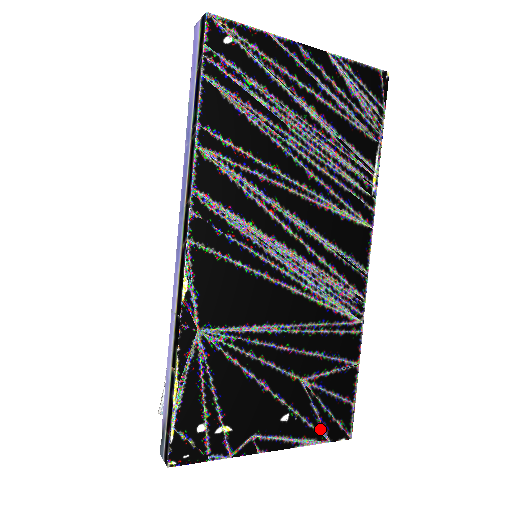
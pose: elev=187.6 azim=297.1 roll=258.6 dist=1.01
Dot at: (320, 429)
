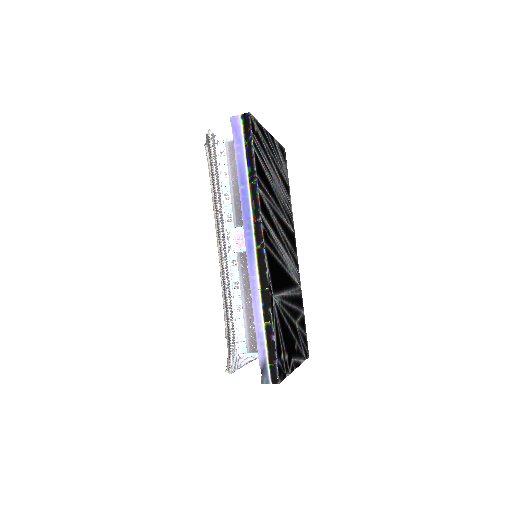
Dot at: (303, 352)
